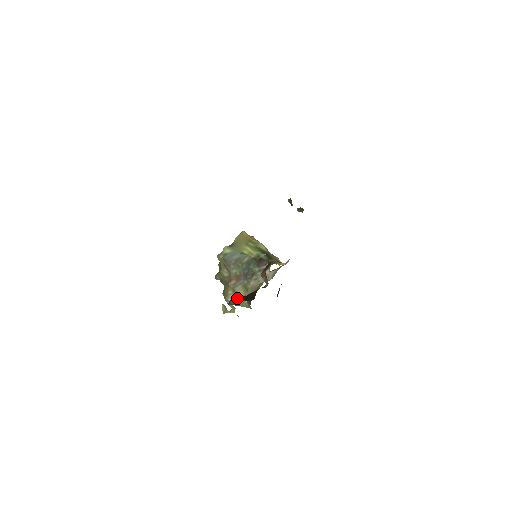
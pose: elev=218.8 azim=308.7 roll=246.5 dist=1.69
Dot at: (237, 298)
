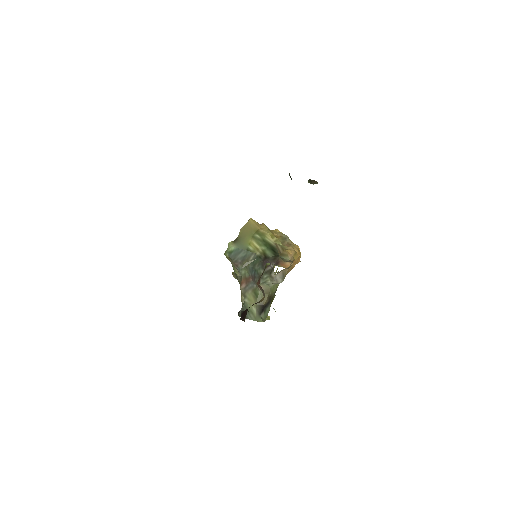
Dot at: (246, 307)
